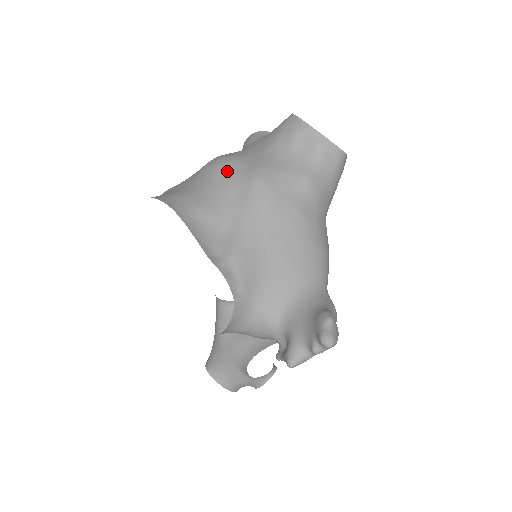
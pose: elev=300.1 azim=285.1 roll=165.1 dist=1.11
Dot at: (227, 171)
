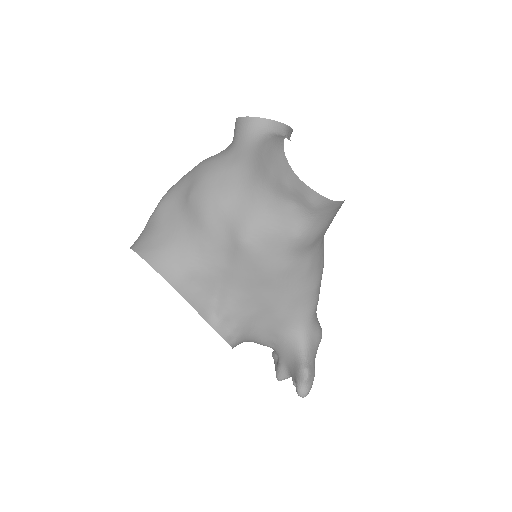
Dot at: (214, 222)
